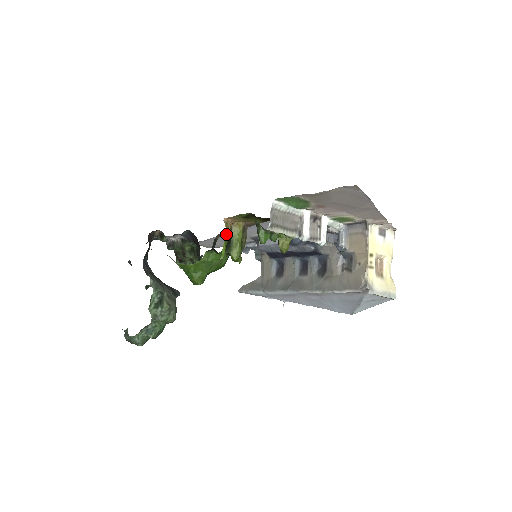
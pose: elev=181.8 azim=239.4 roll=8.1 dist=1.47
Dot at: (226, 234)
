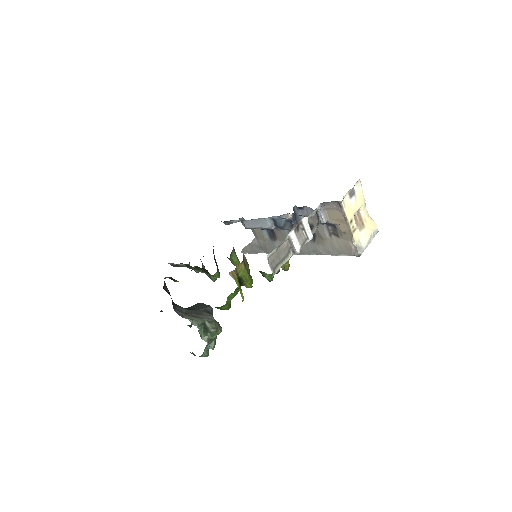
Dot at: (237, 283)
